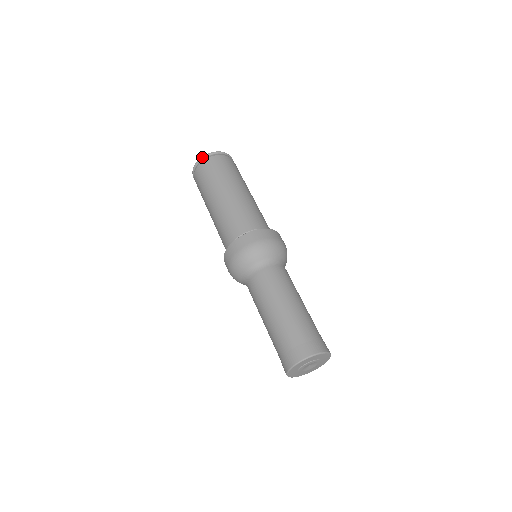
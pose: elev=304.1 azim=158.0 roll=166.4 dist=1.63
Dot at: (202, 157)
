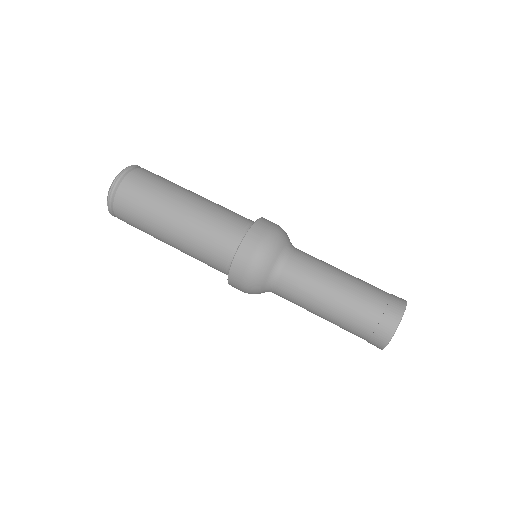
Dot at: (109, 196)
